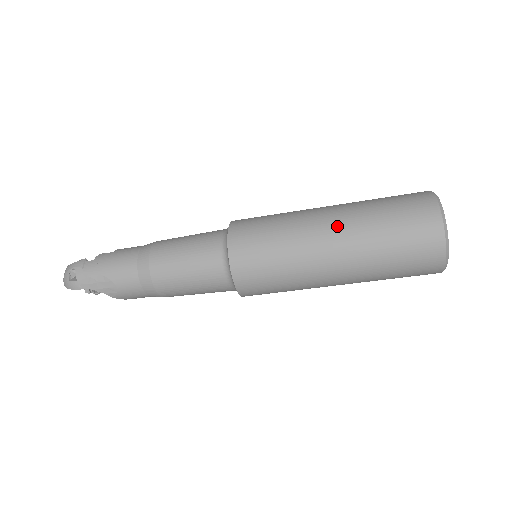
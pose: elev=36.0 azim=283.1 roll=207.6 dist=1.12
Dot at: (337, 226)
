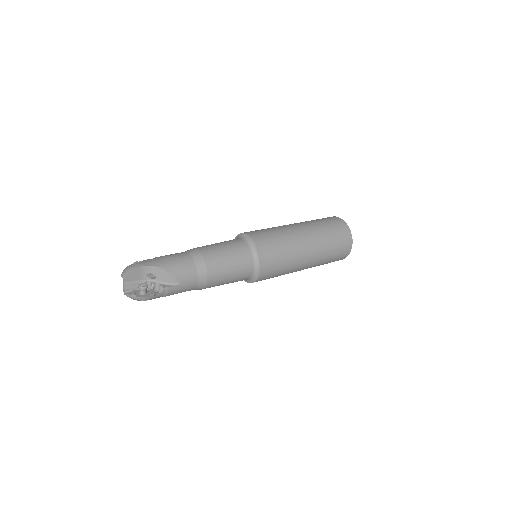
Dot at: (307, 268)
